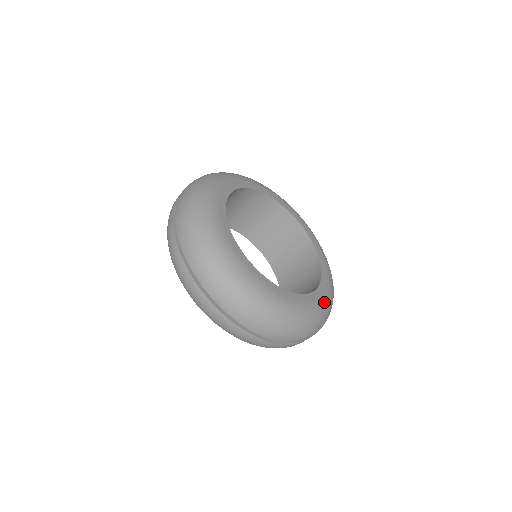
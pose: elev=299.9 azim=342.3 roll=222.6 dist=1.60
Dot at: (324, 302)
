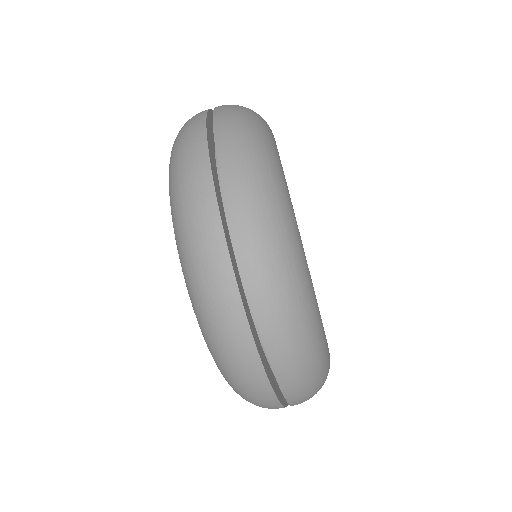
Dot at: (329, 357)
